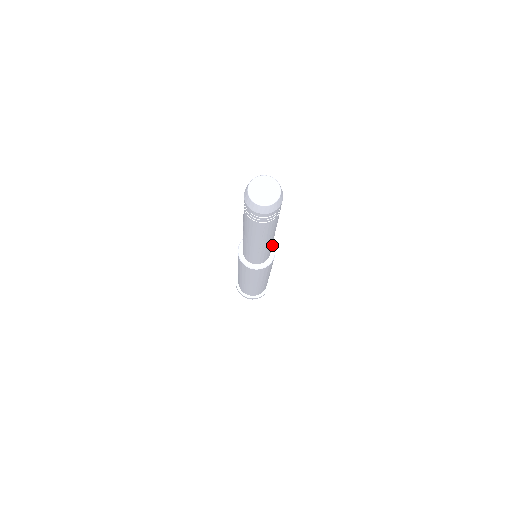
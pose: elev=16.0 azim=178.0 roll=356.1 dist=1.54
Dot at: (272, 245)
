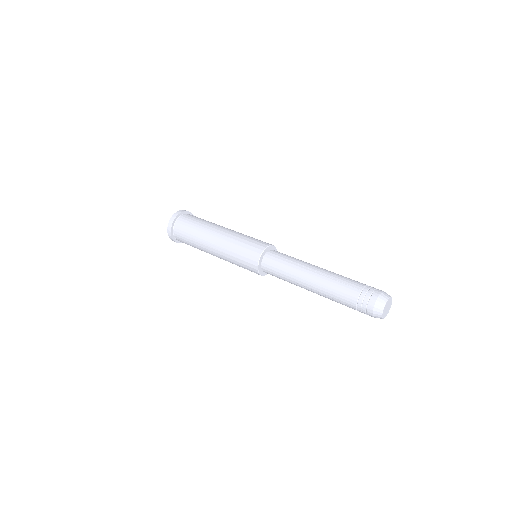
Dot at: (275, 248)
